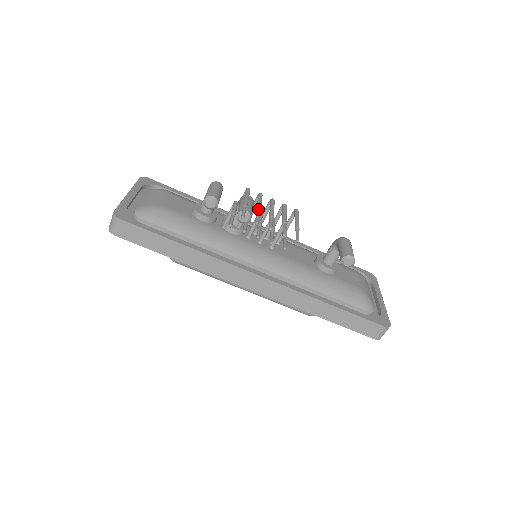
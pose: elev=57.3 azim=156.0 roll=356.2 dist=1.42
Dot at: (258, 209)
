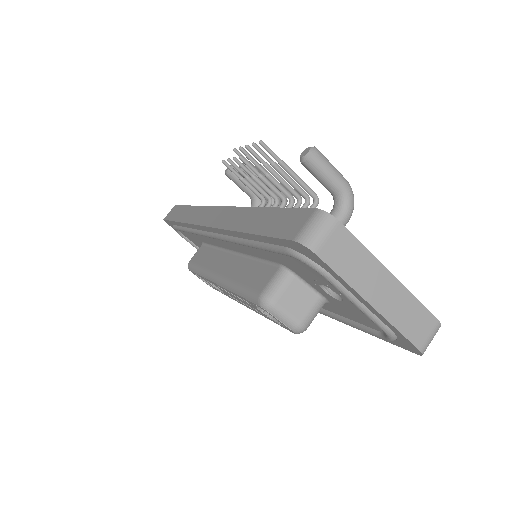
Dot at: (262, 166)
